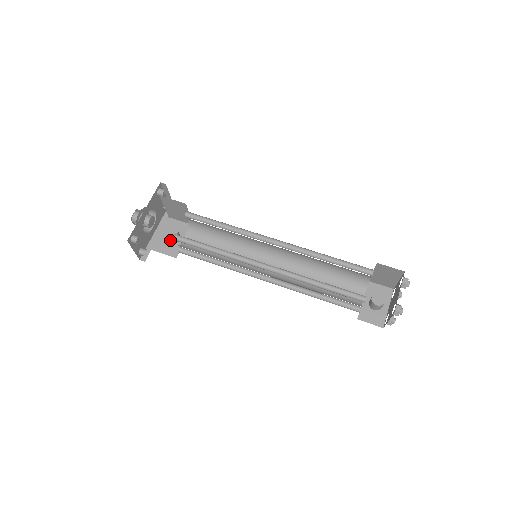
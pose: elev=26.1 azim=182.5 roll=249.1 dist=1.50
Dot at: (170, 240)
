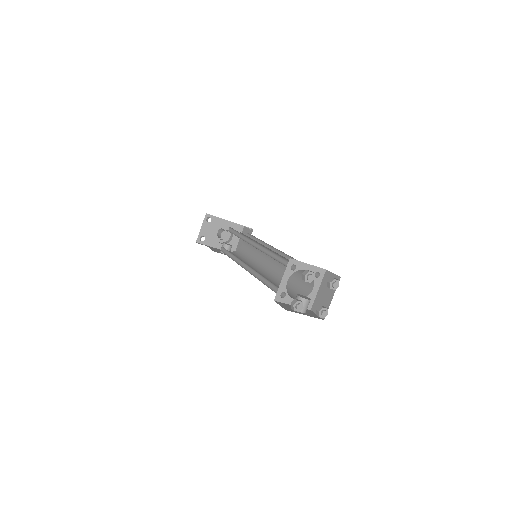
Dot at: occluded
